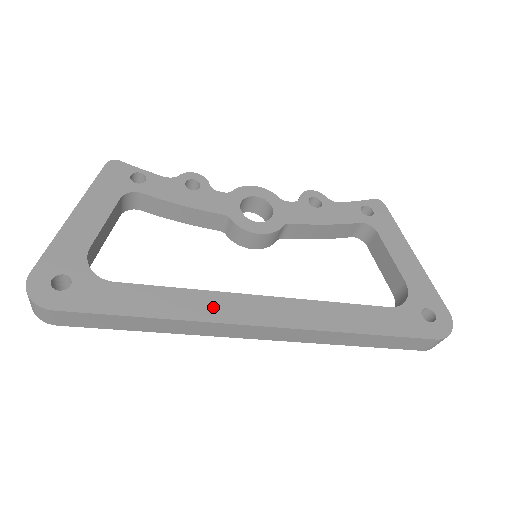
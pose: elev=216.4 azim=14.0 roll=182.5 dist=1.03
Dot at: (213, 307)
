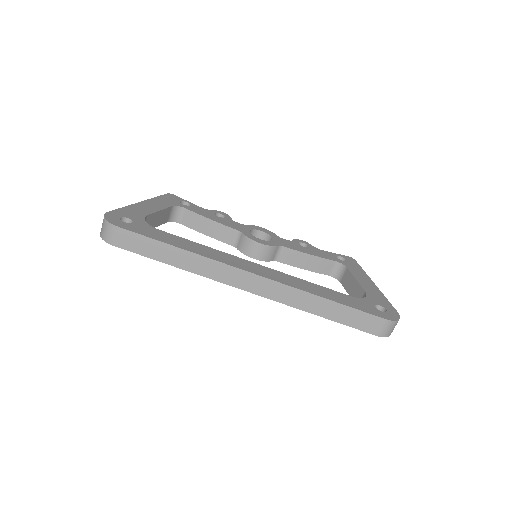
Dot at: (221, 257)
